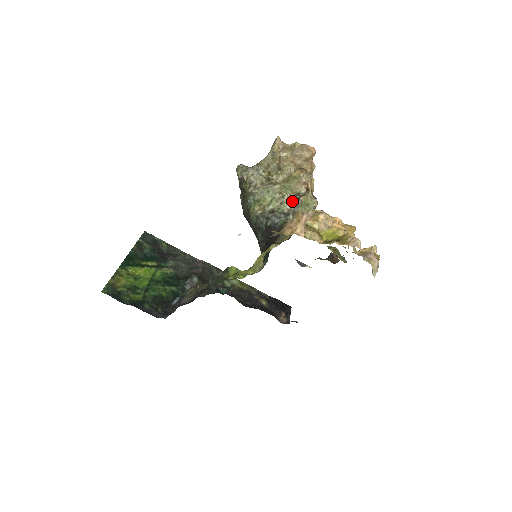
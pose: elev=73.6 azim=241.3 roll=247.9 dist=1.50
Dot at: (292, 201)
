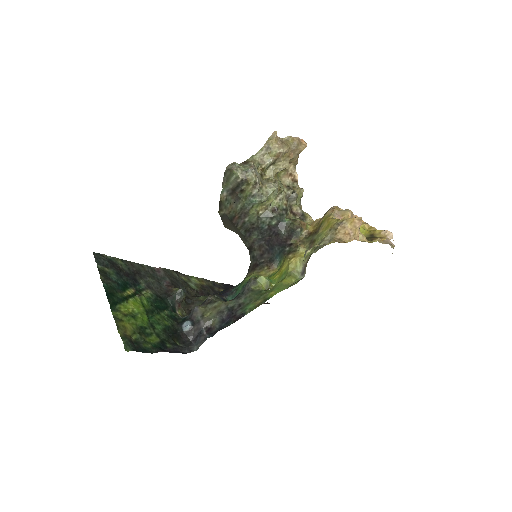
Dot at: (288, 196)
